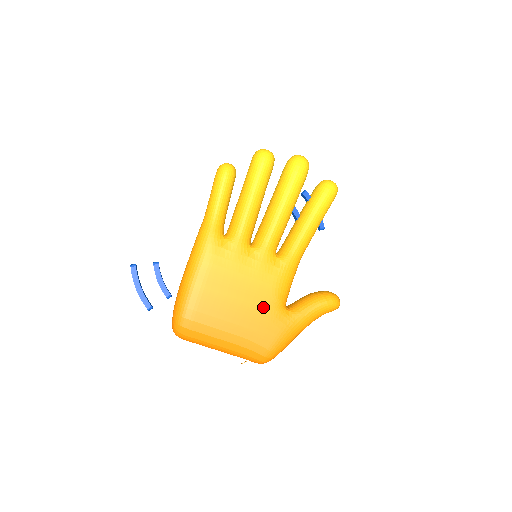
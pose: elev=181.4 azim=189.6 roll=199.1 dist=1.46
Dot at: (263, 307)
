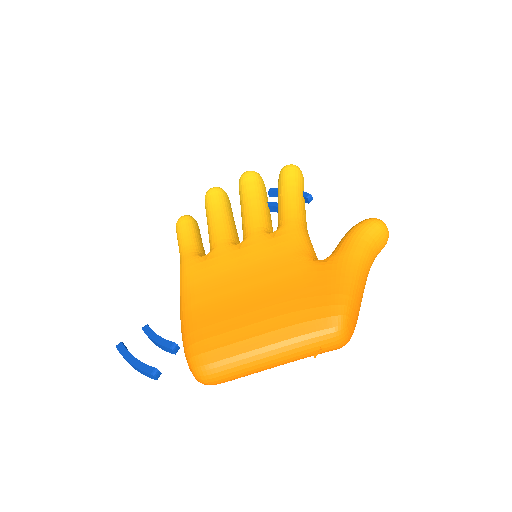
Dot at: (287, 273)
